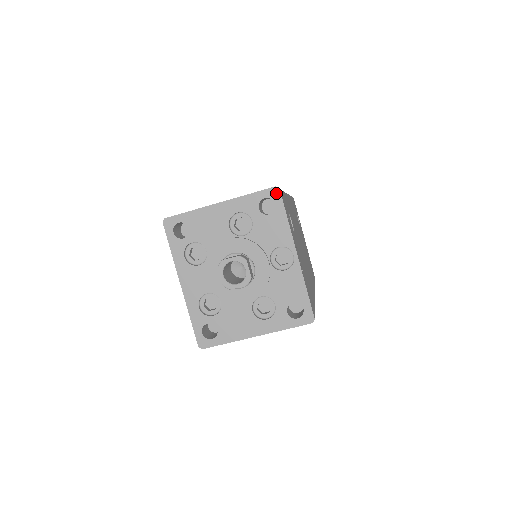
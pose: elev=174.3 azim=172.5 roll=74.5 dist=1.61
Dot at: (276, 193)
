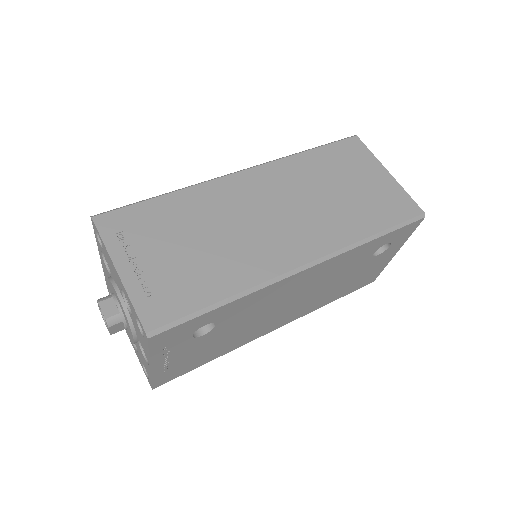
Dot at: (145, 335)
